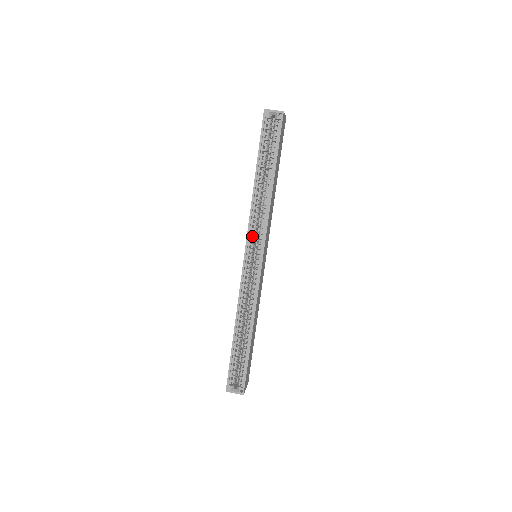
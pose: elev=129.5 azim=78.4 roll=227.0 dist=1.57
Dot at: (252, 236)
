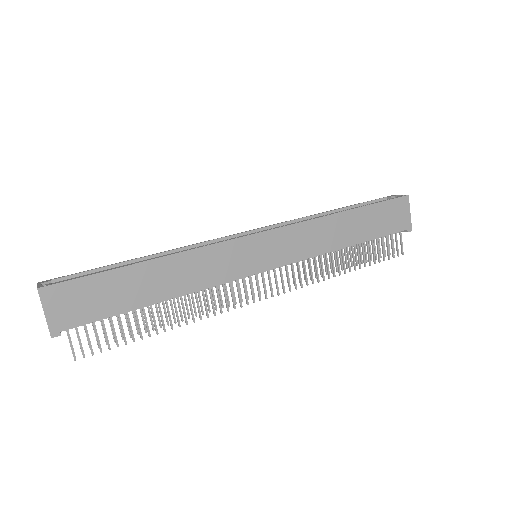
Dot at: occluded
